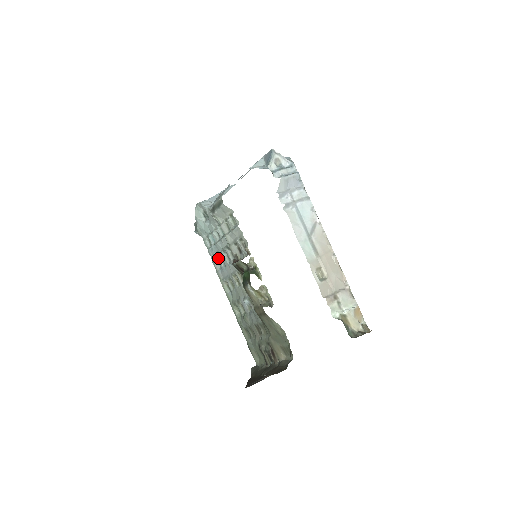
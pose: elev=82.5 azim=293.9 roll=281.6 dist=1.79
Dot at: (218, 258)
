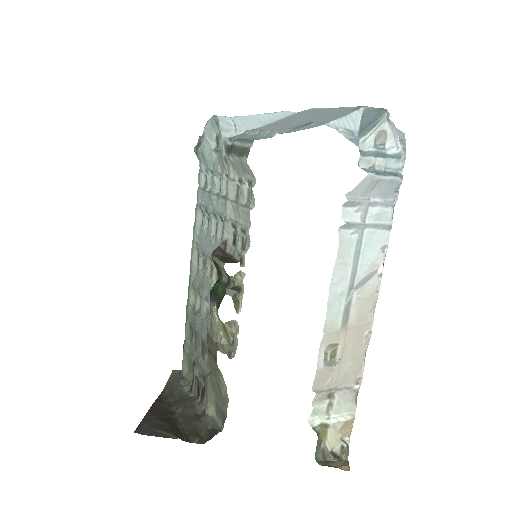
Dot at: (204, 213)
